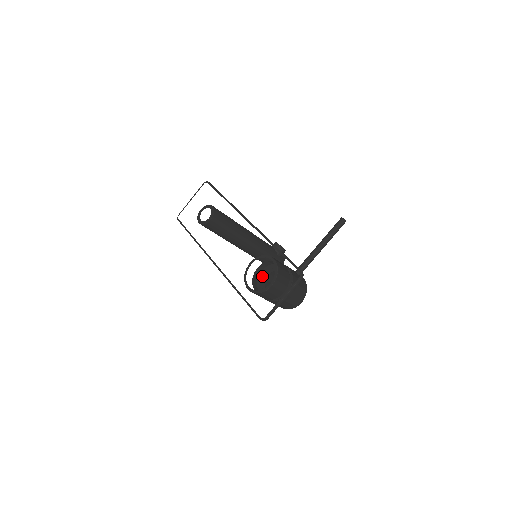
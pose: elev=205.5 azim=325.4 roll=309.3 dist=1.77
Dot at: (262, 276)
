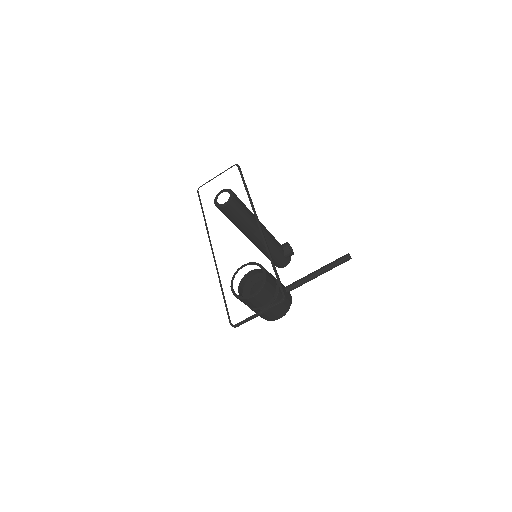
Dot at: (251, 280)
